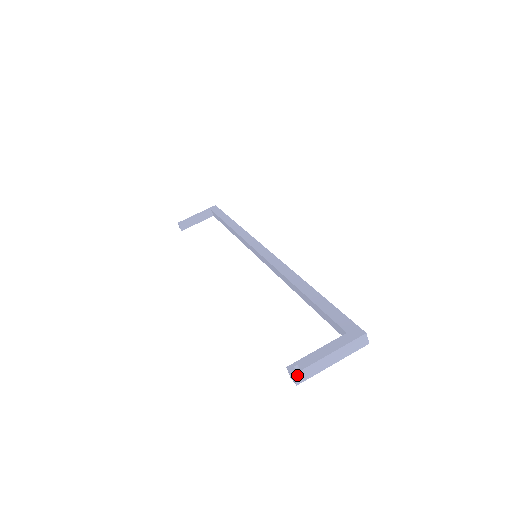
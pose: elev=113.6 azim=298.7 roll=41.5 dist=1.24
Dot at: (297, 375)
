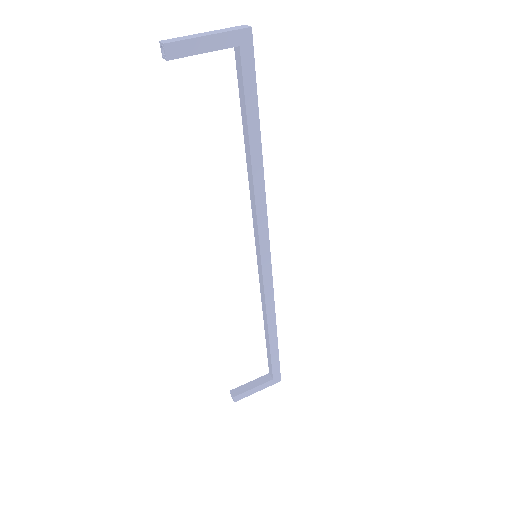
Dot at: (165, 41)
